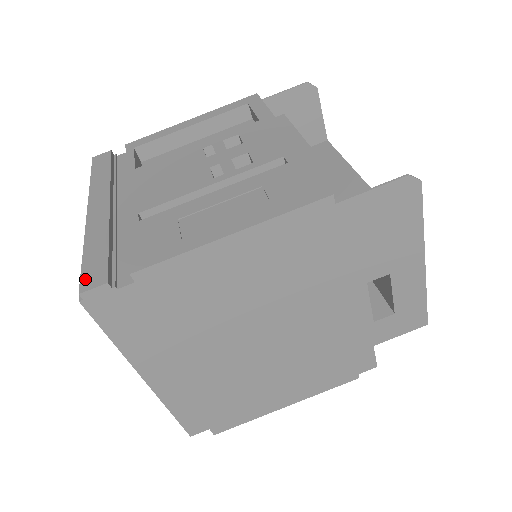
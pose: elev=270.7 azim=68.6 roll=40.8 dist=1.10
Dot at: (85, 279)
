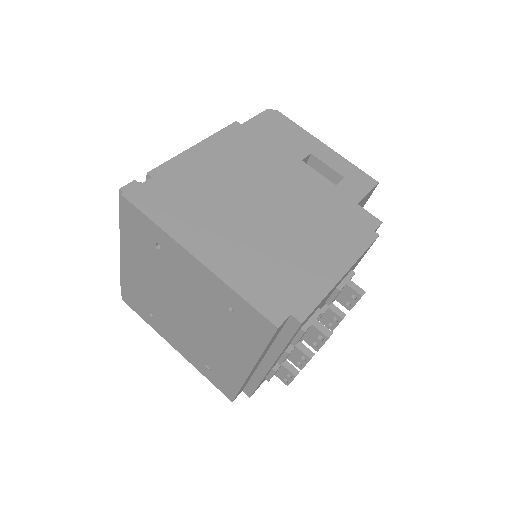
Dot at: occluded
